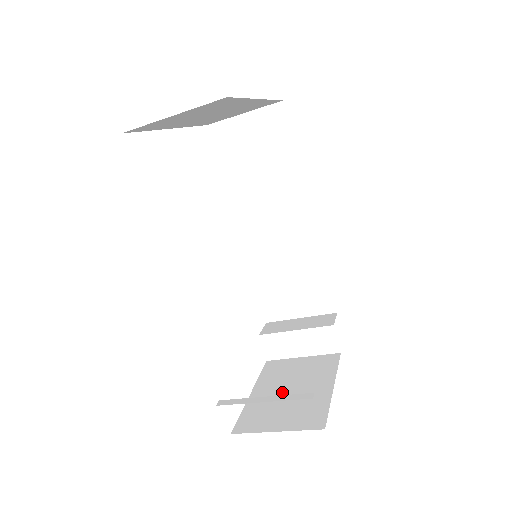
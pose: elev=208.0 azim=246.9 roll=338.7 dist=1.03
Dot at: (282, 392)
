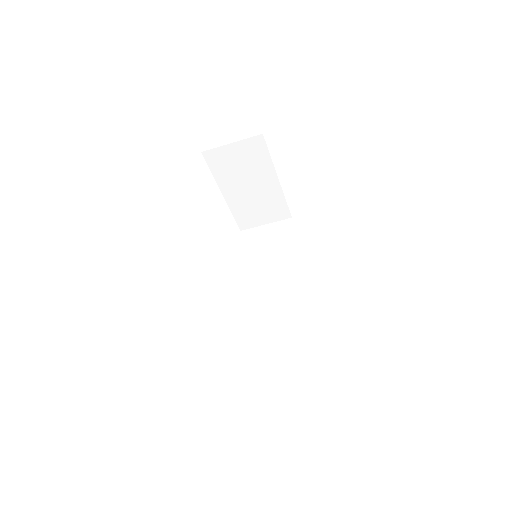
Dot at: occluded
